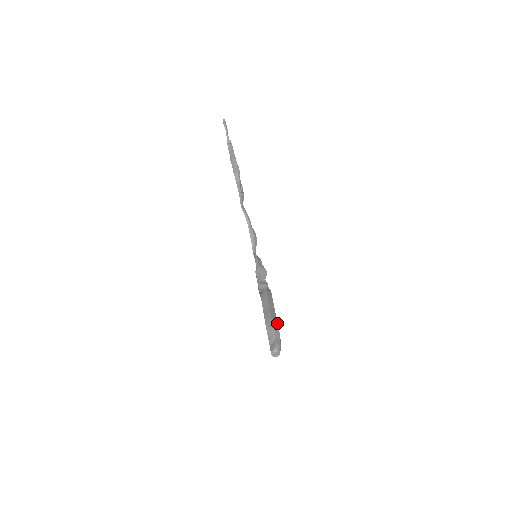
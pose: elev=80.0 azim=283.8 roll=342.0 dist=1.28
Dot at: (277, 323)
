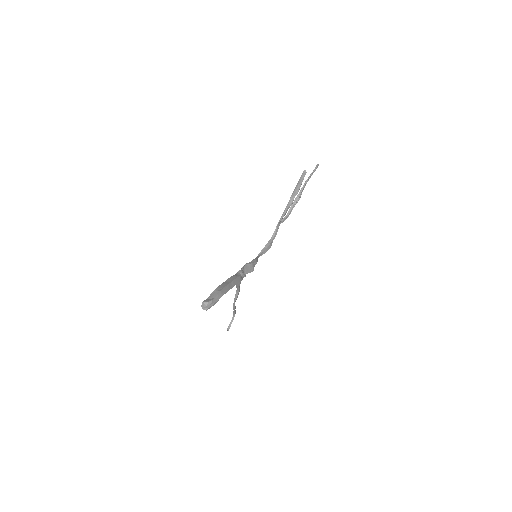
Dot at: (225, 293)
